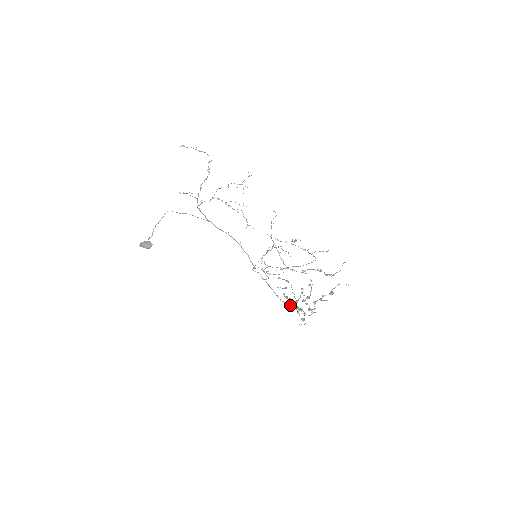
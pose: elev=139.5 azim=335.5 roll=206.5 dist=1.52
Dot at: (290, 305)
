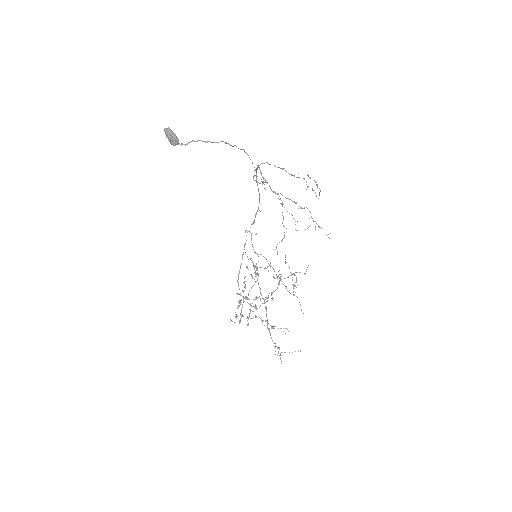
Dot at: occluded
